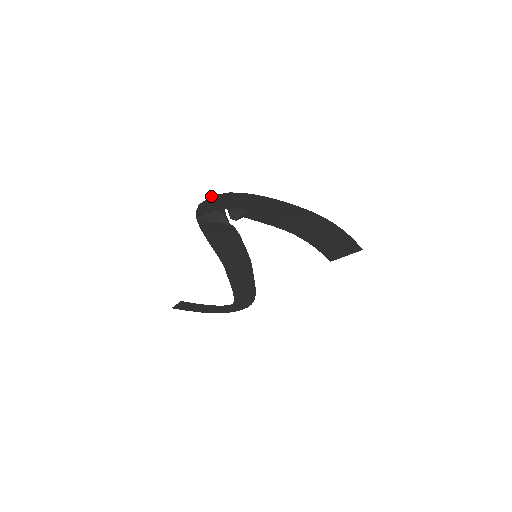
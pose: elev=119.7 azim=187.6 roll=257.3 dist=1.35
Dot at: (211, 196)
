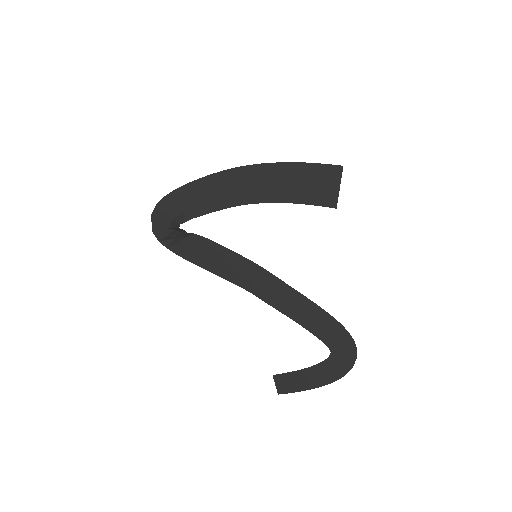
Dot at: (151, 218)
